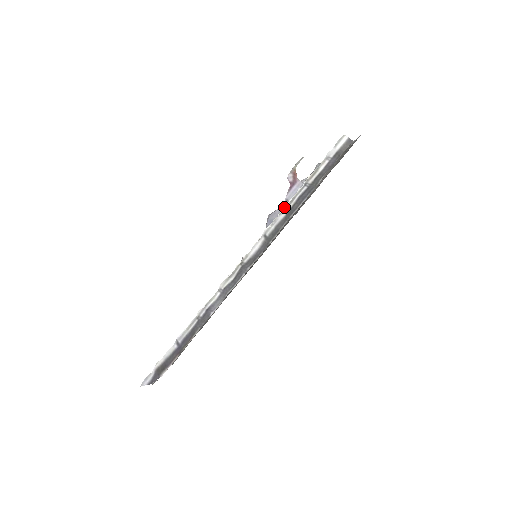
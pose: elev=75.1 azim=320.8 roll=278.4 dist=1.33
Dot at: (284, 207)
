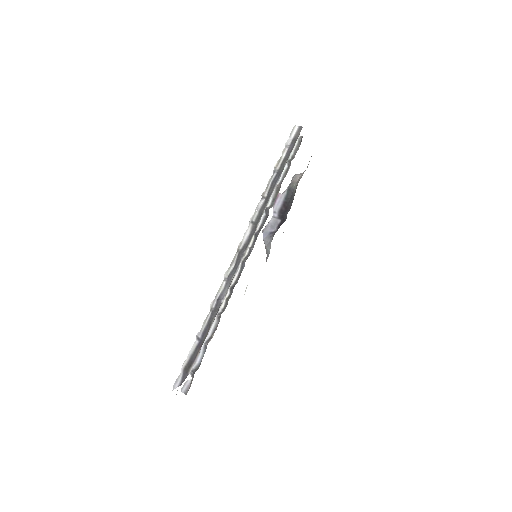
Dot at: (262, 194)
